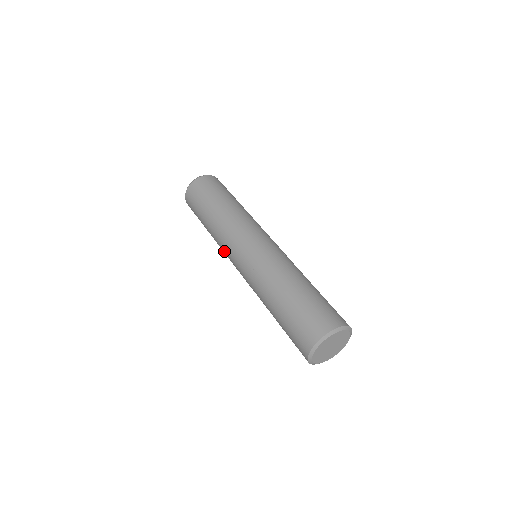
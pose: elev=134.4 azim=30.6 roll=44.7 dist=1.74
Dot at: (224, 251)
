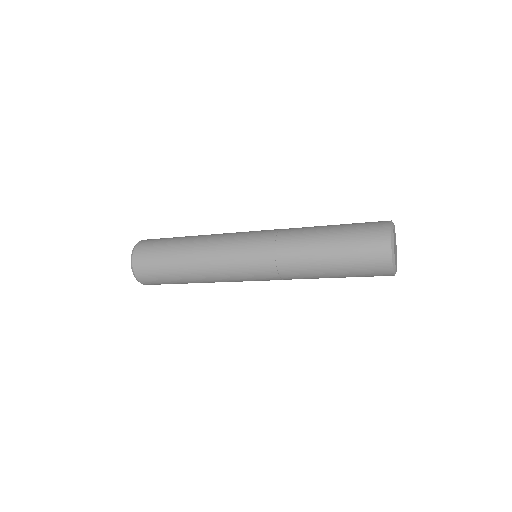
Dot at: (221, 260)
